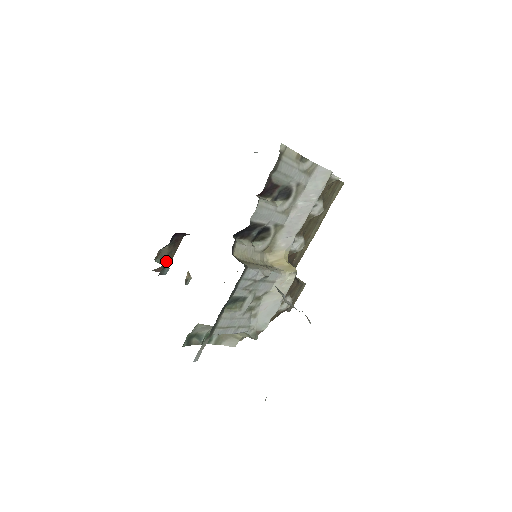
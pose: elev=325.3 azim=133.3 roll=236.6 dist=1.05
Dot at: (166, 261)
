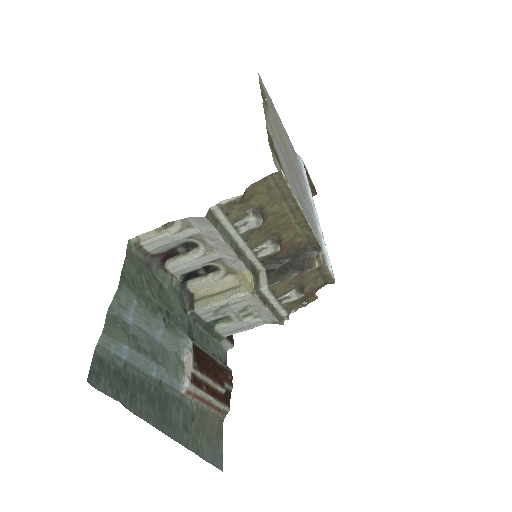
Dot at: occluded
